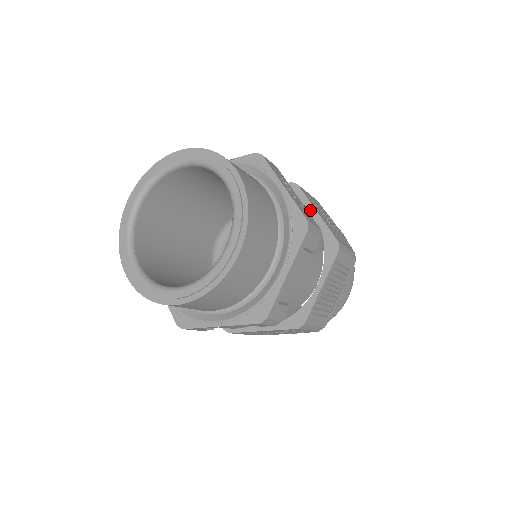
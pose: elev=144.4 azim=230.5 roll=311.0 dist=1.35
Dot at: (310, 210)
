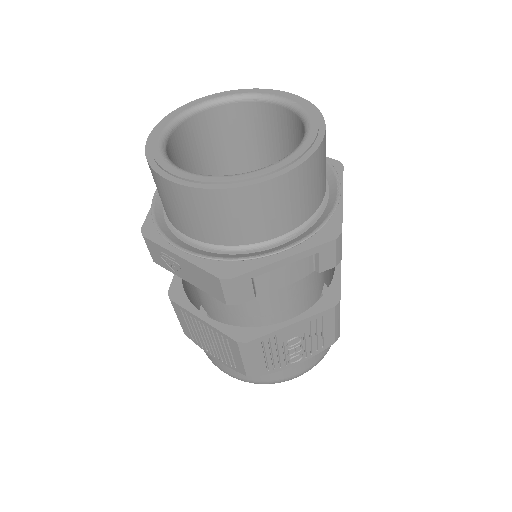
Dot at: occluded
